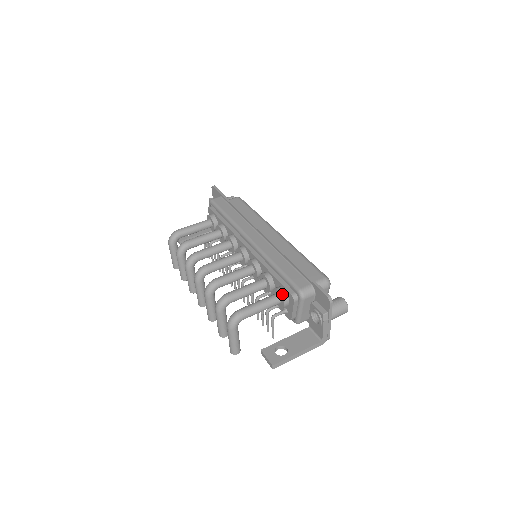
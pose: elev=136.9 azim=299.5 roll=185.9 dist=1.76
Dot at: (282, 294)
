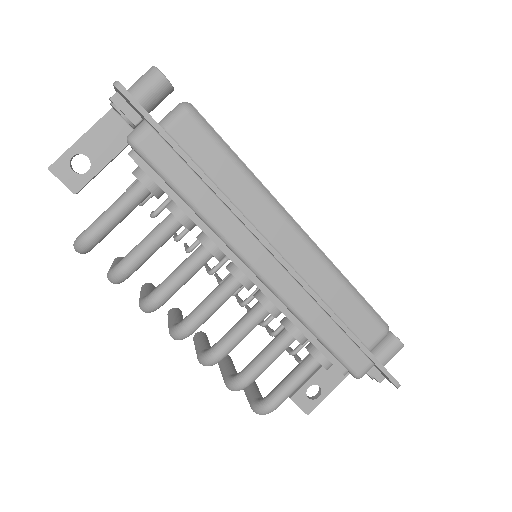
Dot at: (327, 368)
